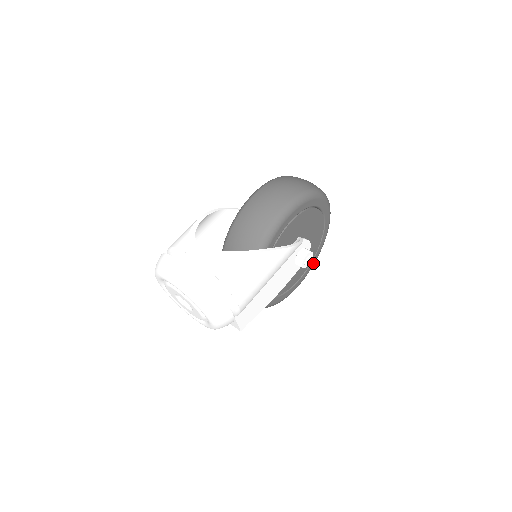
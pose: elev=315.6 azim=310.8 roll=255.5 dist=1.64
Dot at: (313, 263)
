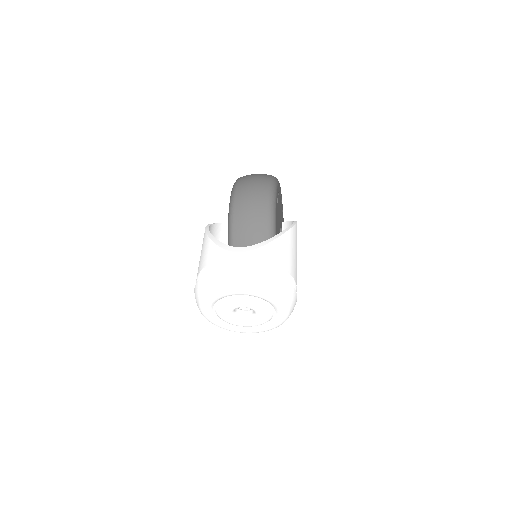
Dot at: occluded
